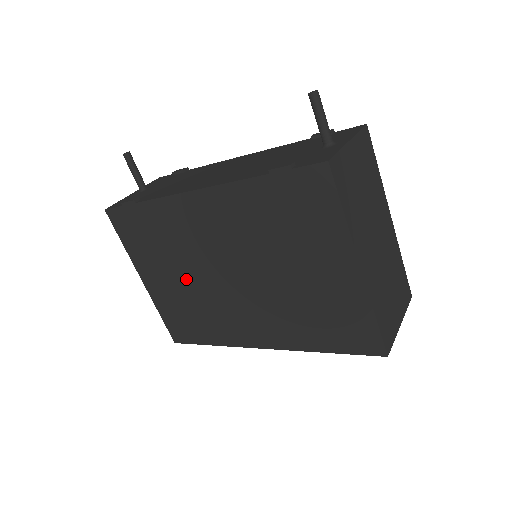
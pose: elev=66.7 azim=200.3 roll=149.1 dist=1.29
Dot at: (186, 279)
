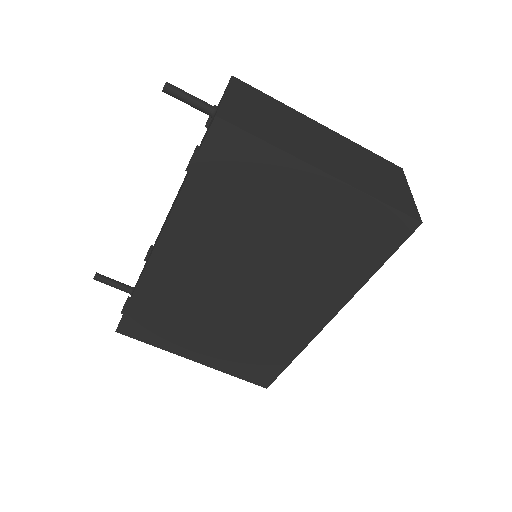
Dot at: (221, 325)
